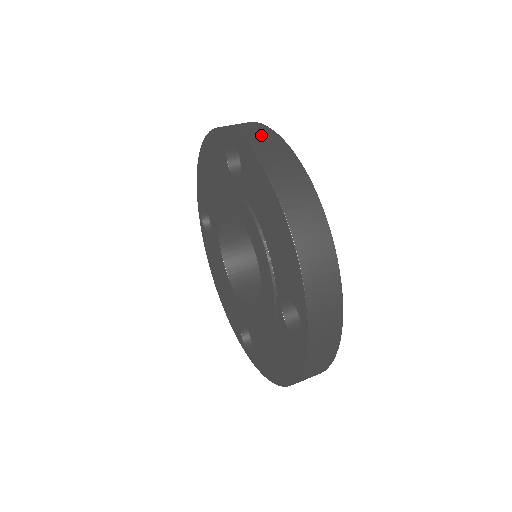
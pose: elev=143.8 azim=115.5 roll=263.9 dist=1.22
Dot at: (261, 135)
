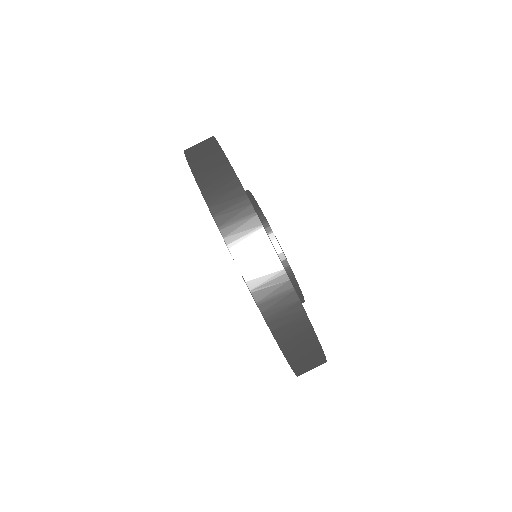
Dot at: (214, 170)
